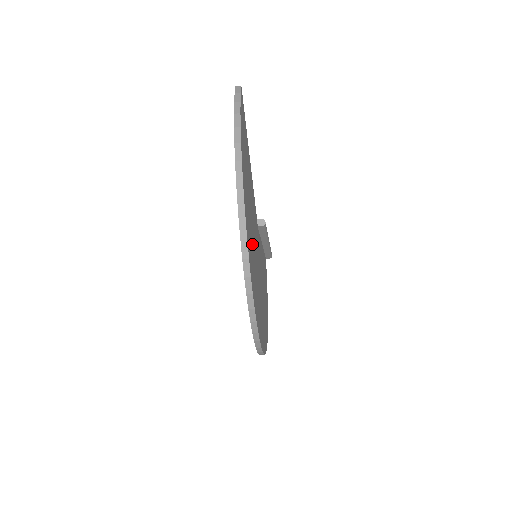
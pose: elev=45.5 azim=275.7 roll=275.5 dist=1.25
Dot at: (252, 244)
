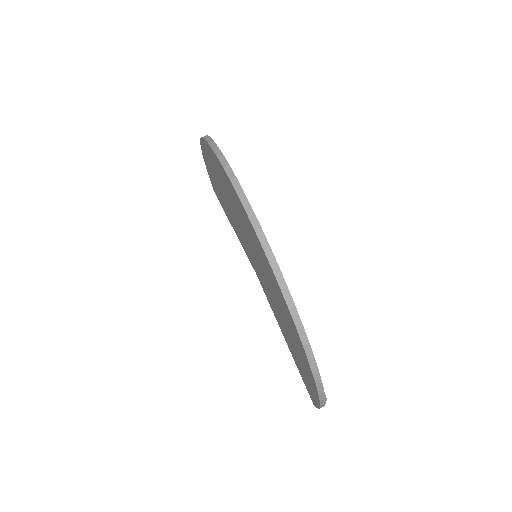
Dot at: occluded
